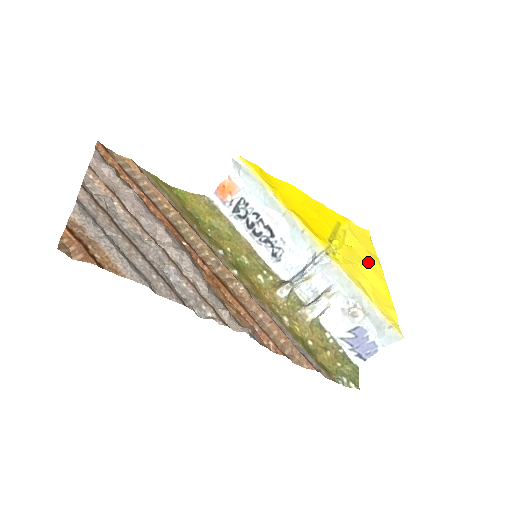
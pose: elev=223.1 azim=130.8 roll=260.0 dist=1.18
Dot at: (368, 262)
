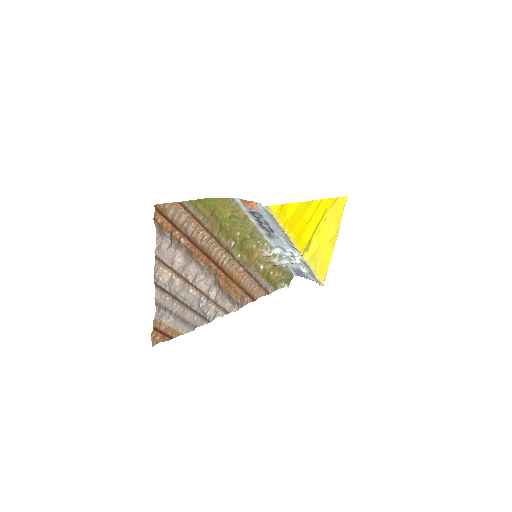
Dot at: (330, 238)
